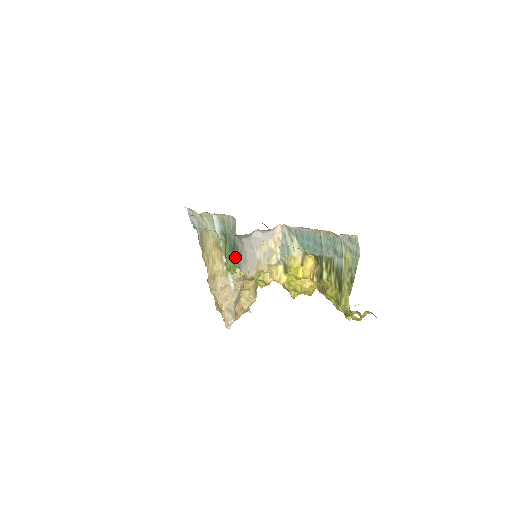
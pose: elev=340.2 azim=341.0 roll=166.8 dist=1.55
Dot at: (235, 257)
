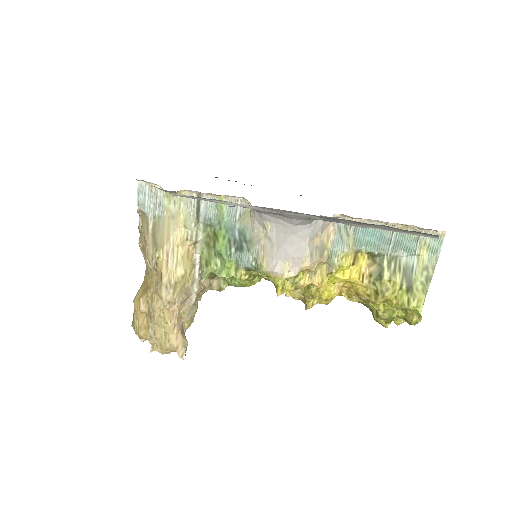
Dot at: (246, 253)
